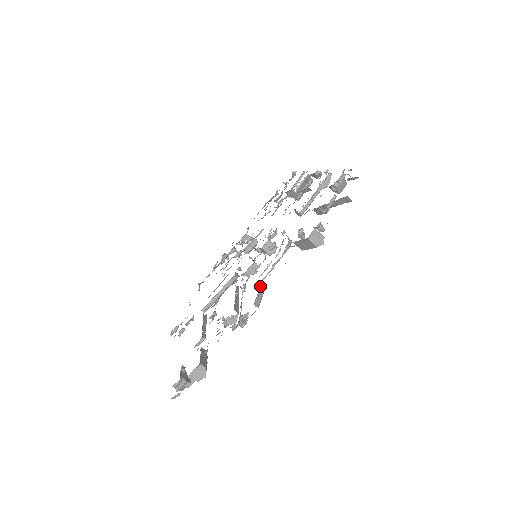
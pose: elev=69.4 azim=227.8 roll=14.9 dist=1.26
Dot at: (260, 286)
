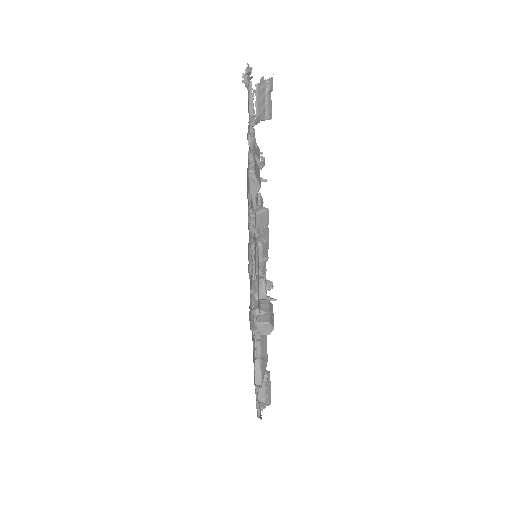
Dot at: occluded
